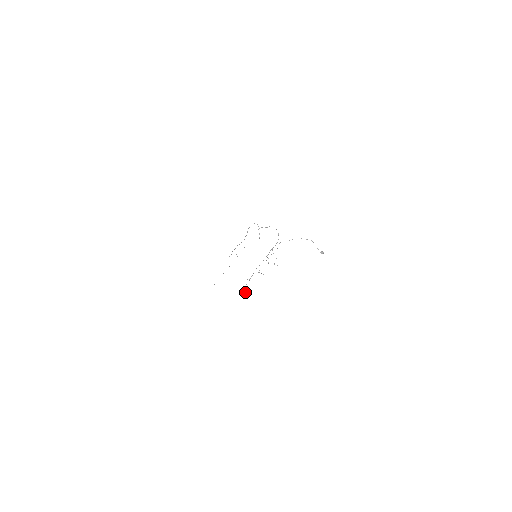
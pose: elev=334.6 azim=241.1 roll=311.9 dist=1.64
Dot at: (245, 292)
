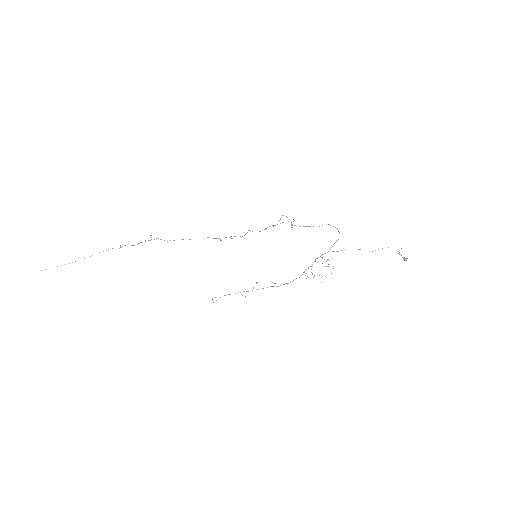
Dot at: (213, 302)
